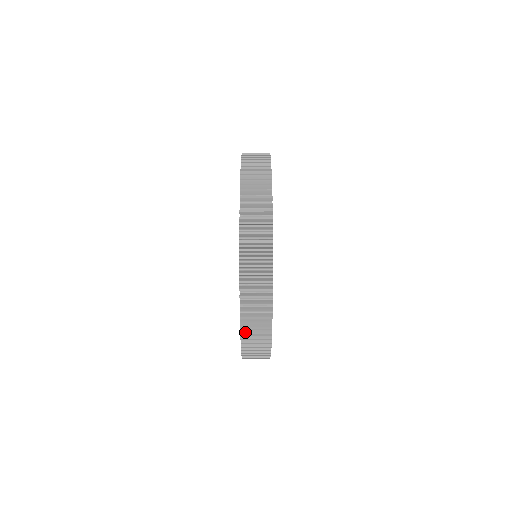
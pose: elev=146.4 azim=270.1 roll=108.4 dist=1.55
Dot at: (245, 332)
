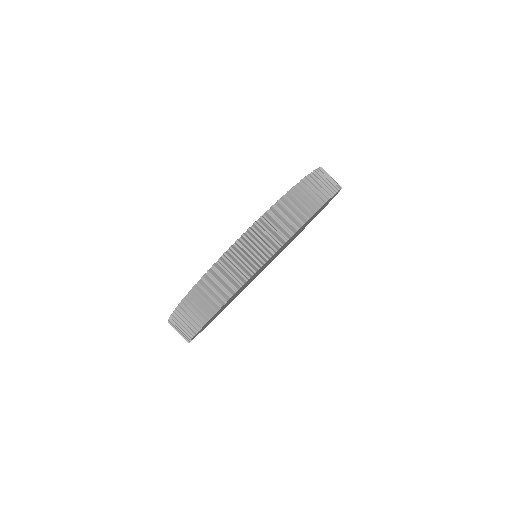
Dot at: occluded
